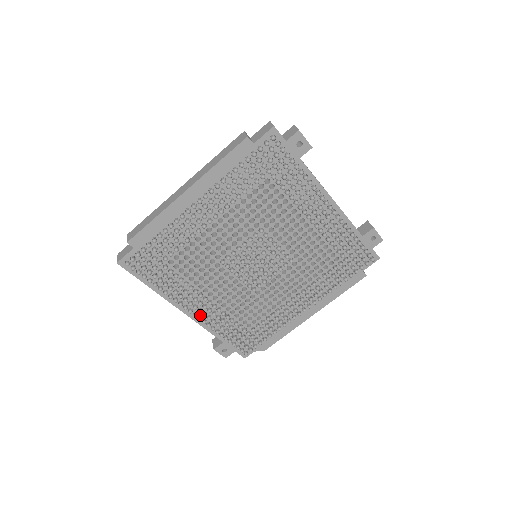
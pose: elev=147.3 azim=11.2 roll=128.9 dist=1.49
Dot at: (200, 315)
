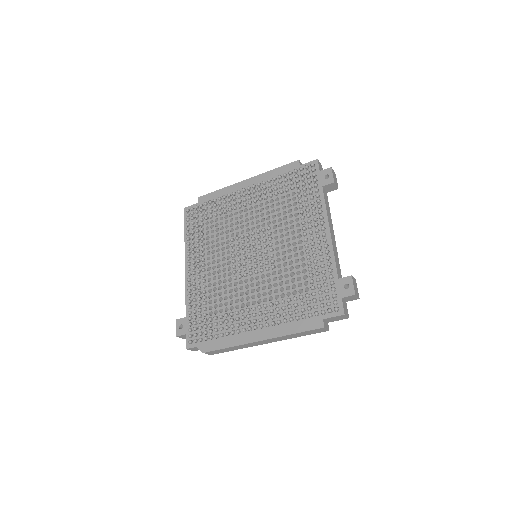
Dot at: (192, 280)
